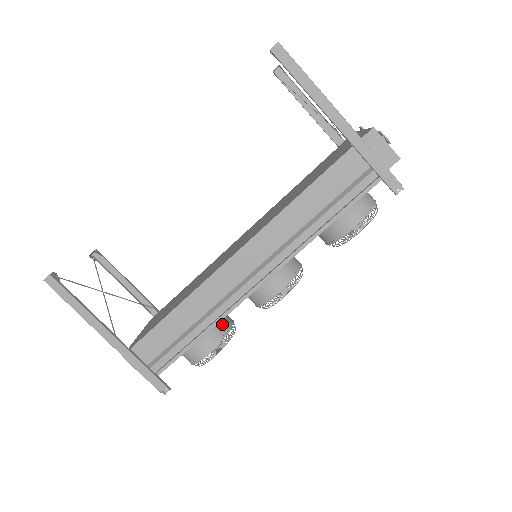
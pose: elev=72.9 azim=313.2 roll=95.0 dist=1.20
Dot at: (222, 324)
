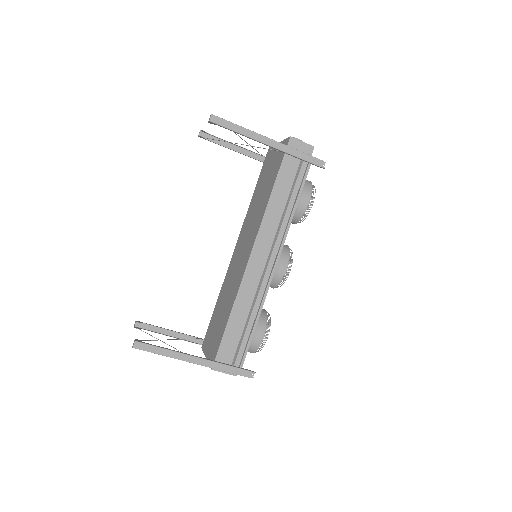
Dot at: occluded
